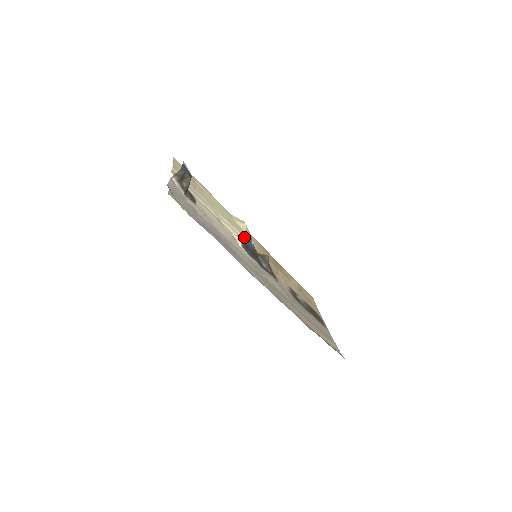
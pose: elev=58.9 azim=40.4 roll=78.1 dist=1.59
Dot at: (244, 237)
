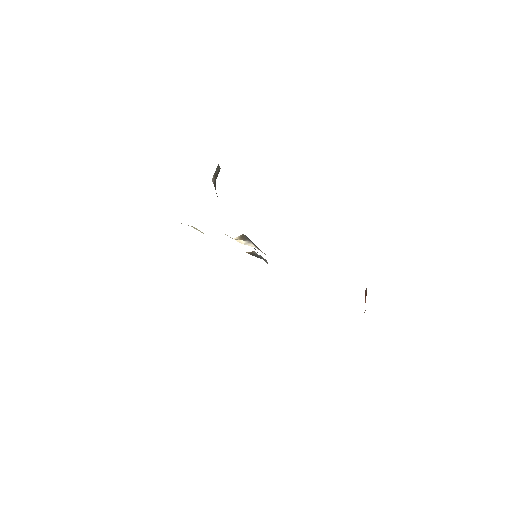
Dot at: (246, 238)
